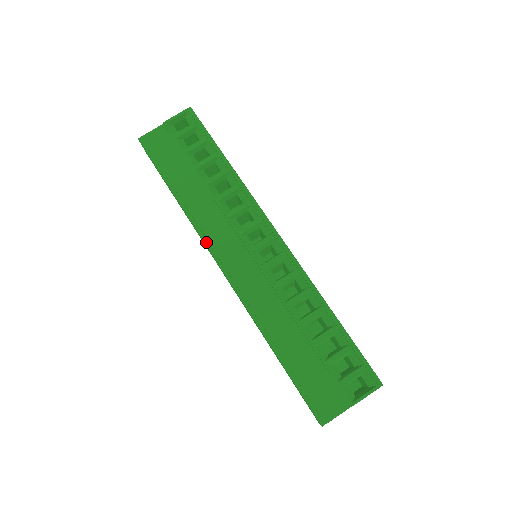
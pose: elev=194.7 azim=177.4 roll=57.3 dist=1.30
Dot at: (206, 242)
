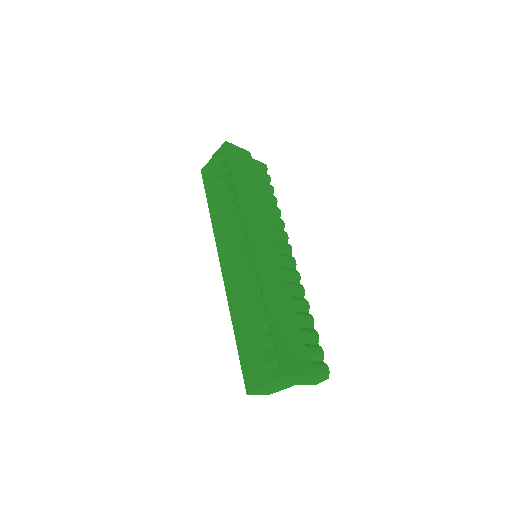
Dot at: (217, 246)
